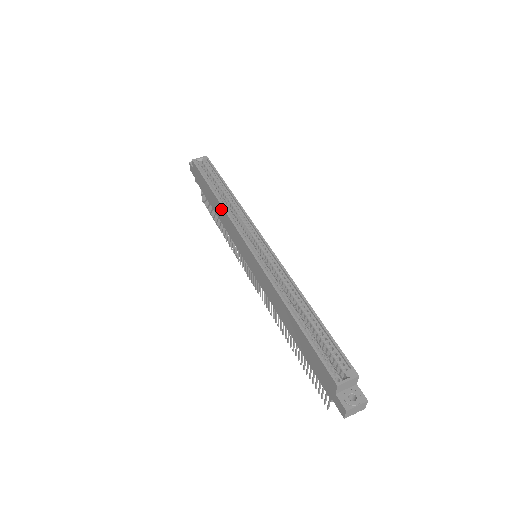
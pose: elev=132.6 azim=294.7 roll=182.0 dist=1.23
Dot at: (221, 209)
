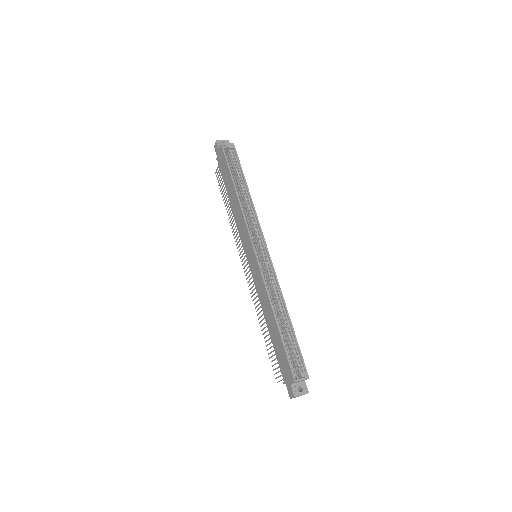
Dot at: (238, 206)
